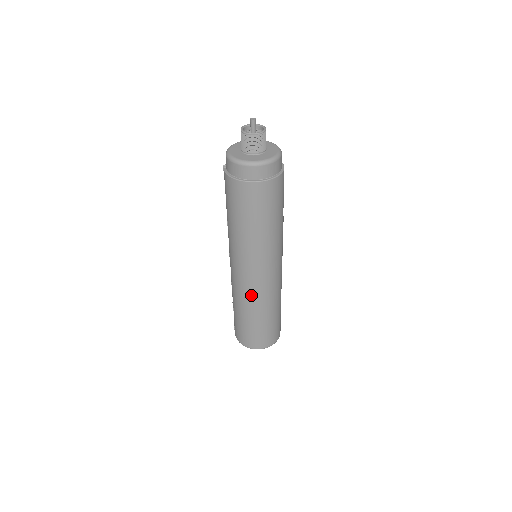
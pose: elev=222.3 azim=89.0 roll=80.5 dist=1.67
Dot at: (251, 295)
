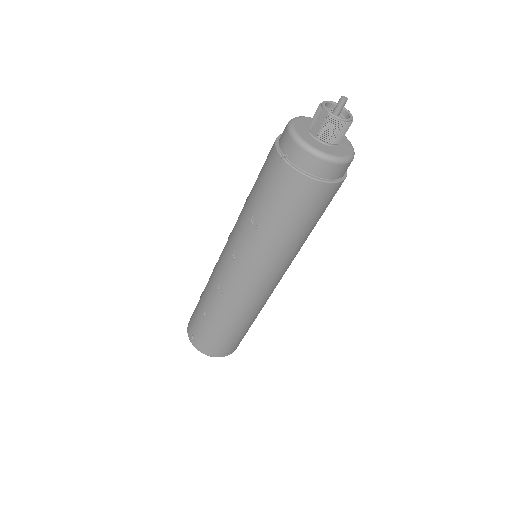
Dot at: (254, 304)
